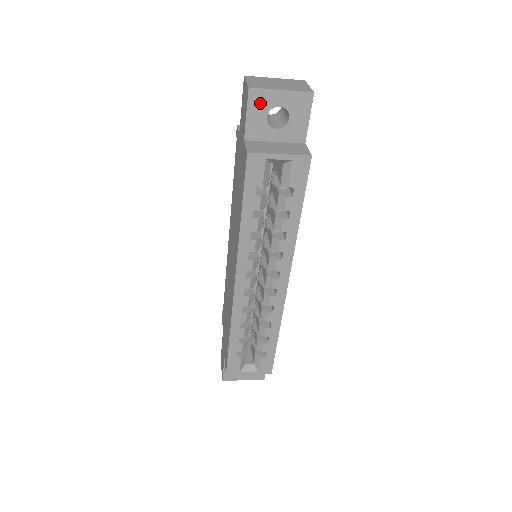
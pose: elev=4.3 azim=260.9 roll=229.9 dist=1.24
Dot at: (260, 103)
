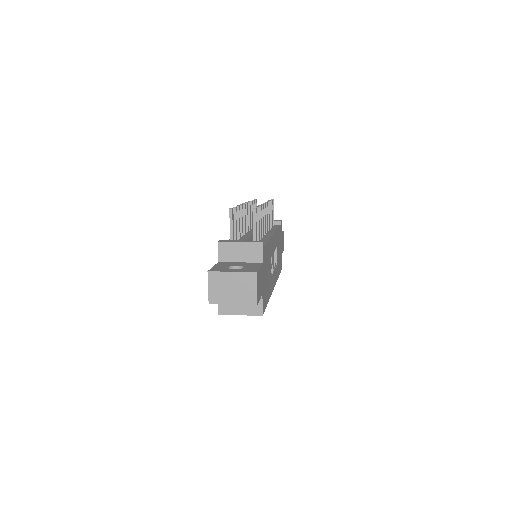
Dot at: occluded
